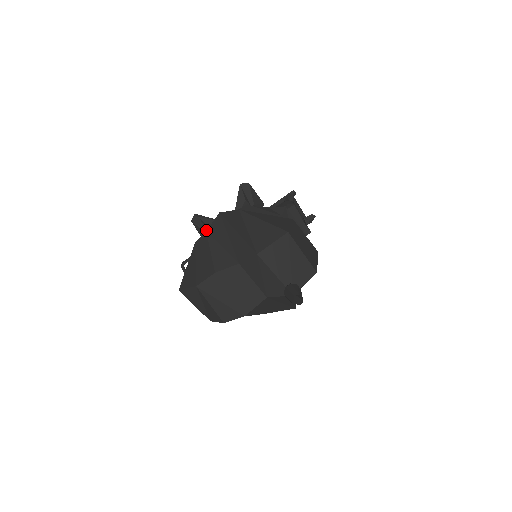
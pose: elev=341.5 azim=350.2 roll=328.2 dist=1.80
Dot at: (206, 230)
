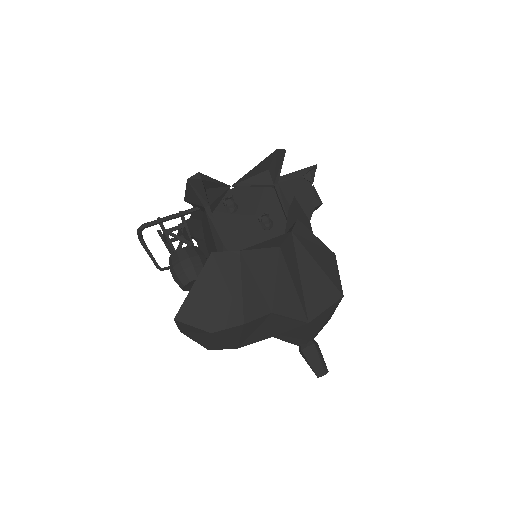
Dot at: (204, 199)
